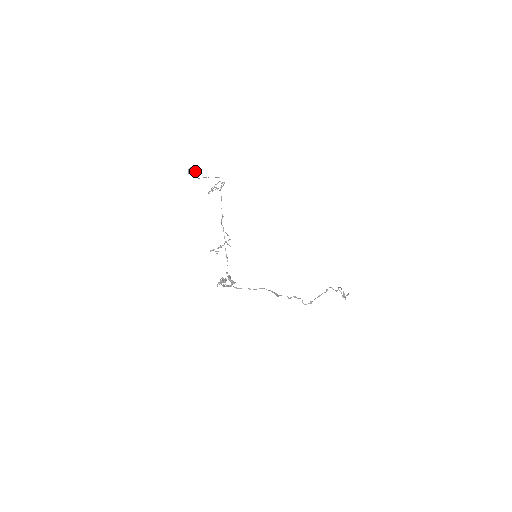
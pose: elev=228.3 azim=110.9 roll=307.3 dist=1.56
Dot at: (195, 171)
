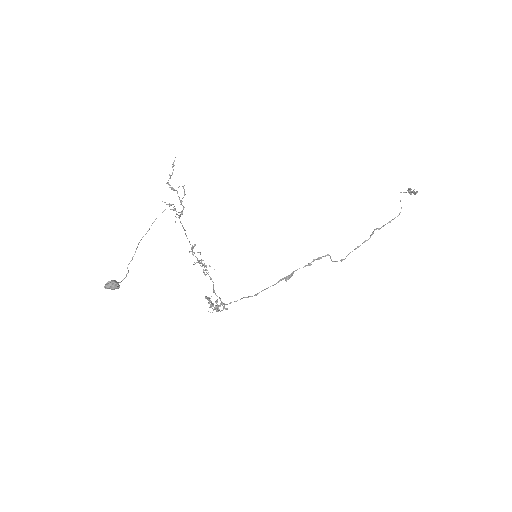
Dot at: (116, 288)
